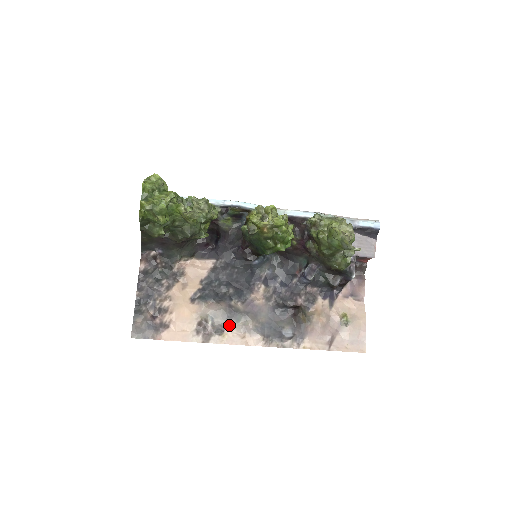
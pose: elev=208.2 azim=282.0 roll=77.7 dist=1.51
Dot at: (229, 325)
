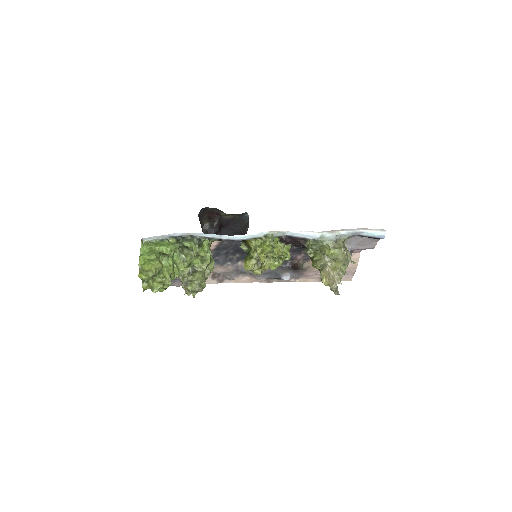
Dot at: (237, 275)
